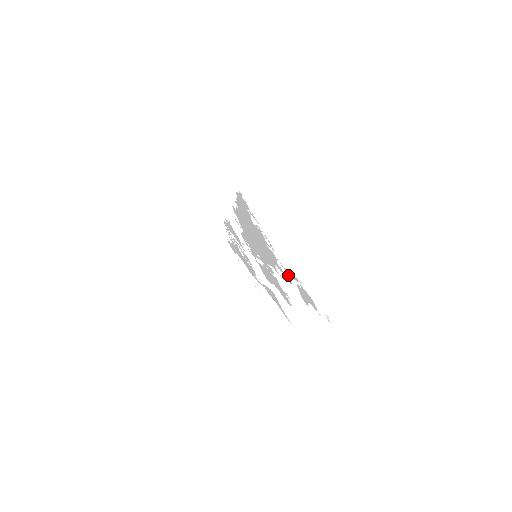
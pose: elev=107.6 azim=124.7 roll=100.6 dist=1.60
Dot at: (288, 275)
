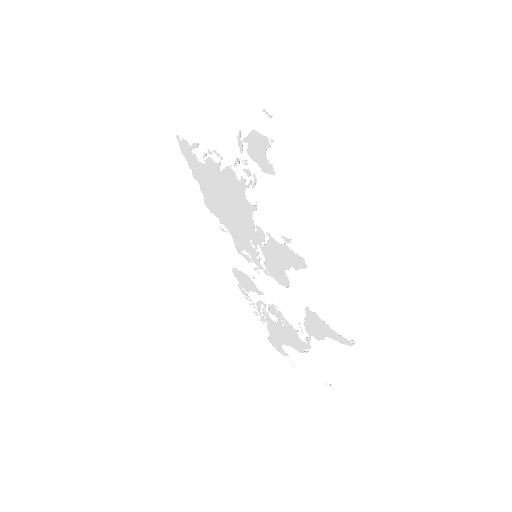
Dot at: (245, 169)
